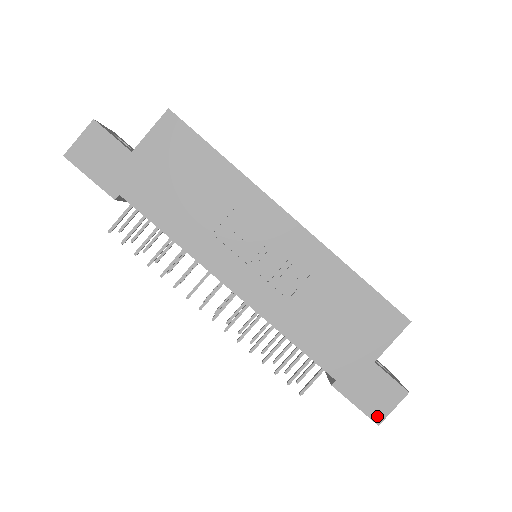
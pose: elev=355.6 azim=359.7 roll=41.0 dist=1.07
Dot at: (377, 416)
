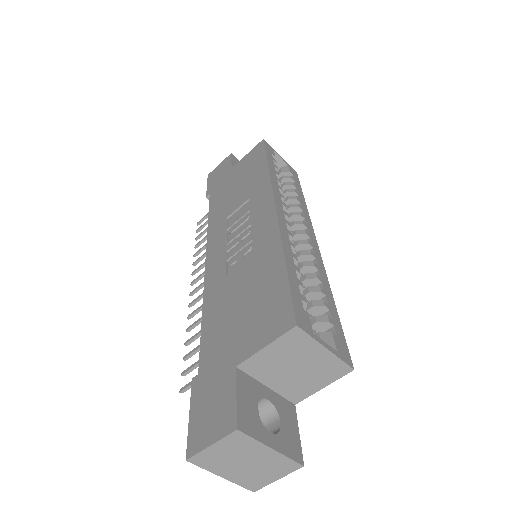
Dot at: (193, 444)
